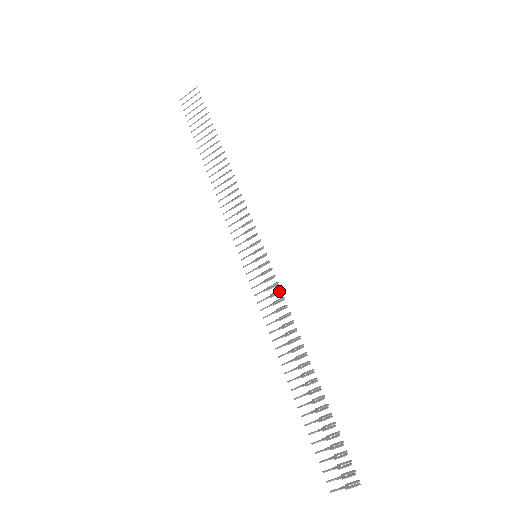
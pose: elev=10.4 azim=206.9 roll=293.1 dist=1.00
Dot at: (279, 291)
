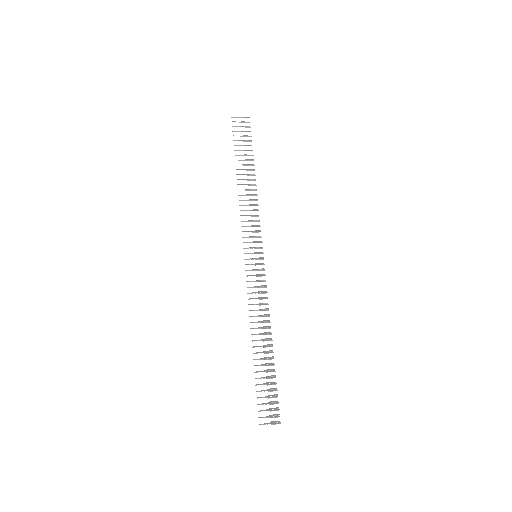
Dot at: (266, 286)
